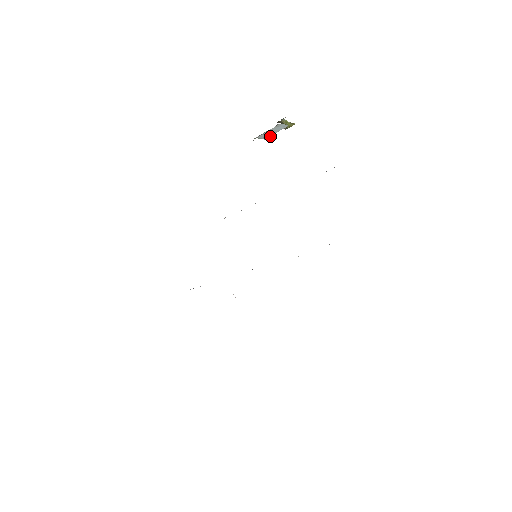
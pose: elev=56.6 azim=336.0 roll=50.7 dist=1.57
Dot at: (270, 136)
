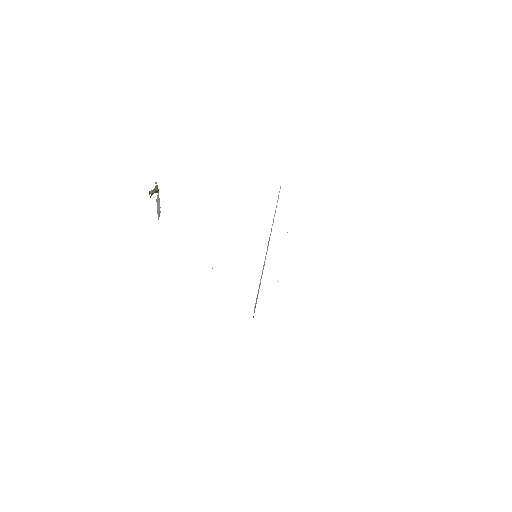
Dot at: occluded
